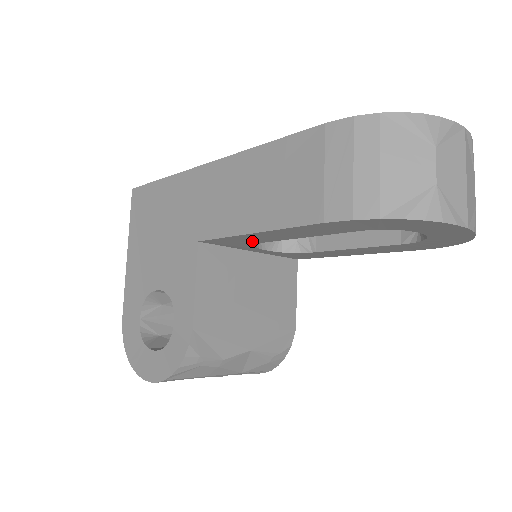
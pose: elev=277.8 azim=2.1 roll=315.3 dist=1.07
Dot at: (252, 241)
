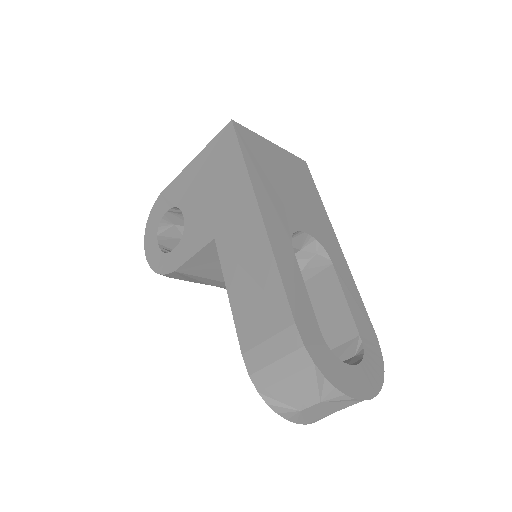
Dot at: occluded
